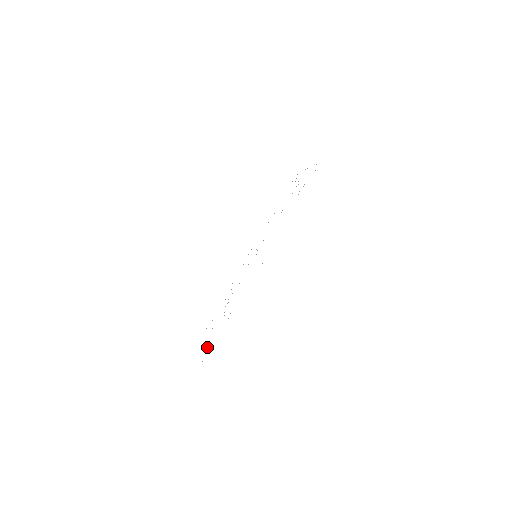
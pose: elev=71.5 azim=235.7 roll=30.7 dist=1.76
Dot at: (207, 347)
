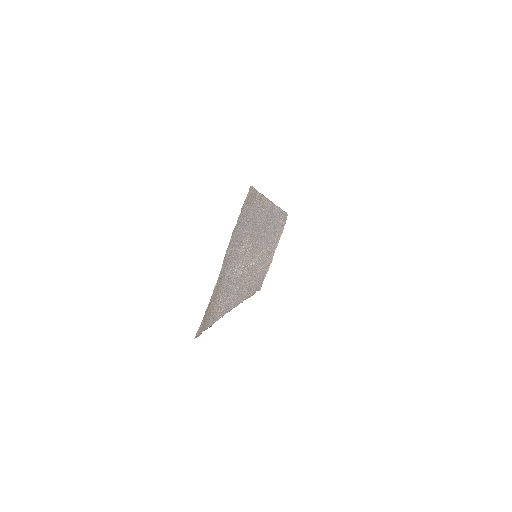
Dot at: (238, 232)
